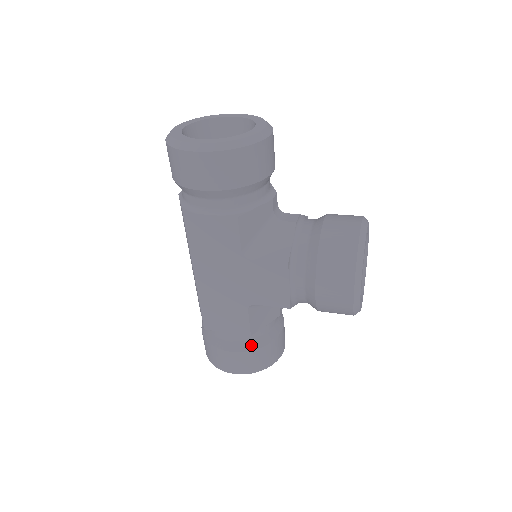
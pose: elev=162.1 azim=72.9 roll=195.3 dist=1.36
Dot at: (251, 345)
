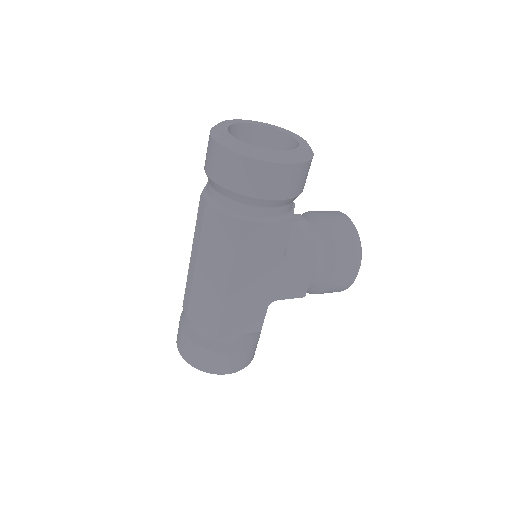
Dot at: (252, 340)
